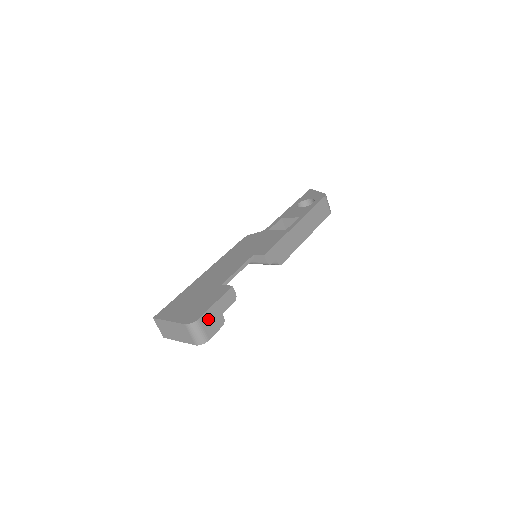
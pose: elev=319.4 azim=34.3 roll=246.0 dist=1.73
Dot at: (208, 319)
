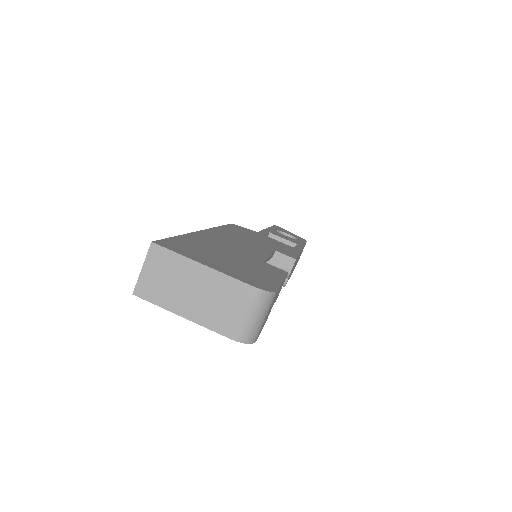
Dot at: (273, 302)
